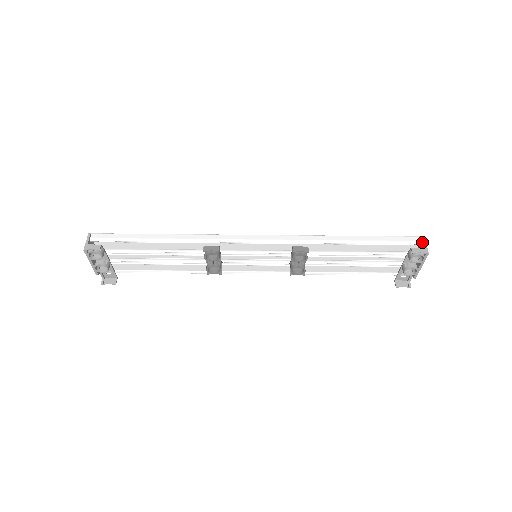
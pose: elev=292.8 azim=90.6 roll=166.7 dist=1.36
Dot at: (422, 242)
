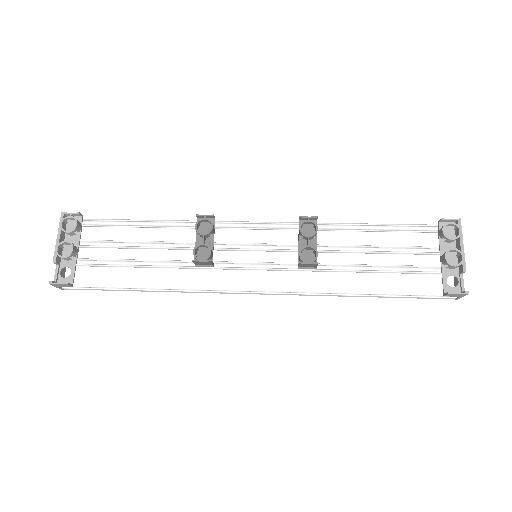
Dot at: occluded
